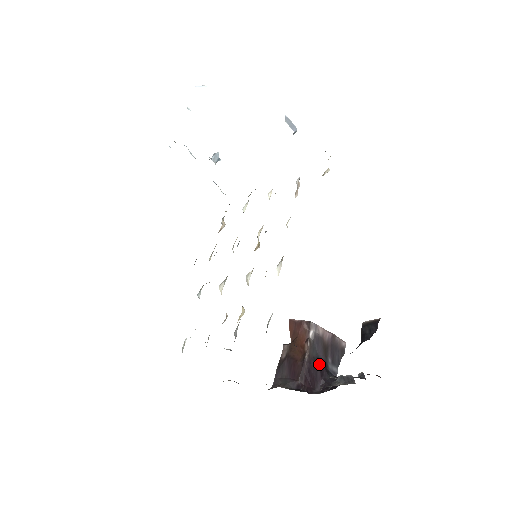
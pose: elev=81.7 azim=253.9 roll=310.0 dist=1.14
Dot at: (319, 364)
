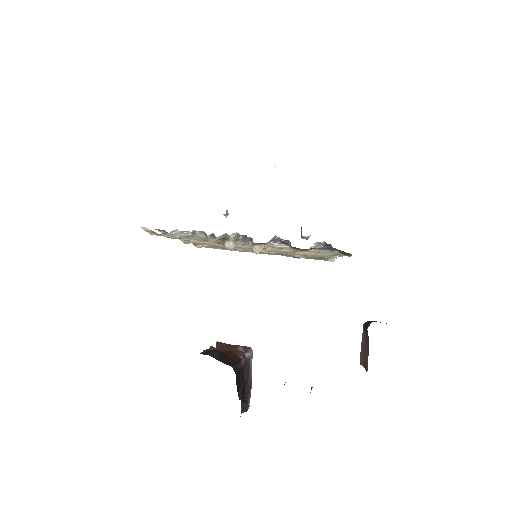
Dot at: occluded
